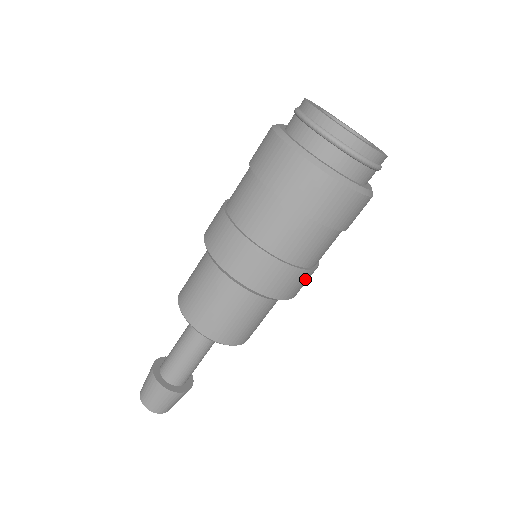
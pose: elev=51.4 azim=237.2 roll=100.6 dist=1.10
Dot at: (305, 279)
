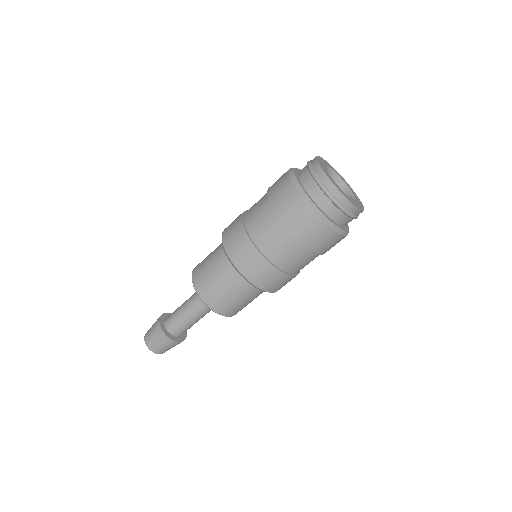
Dot at: occluded
